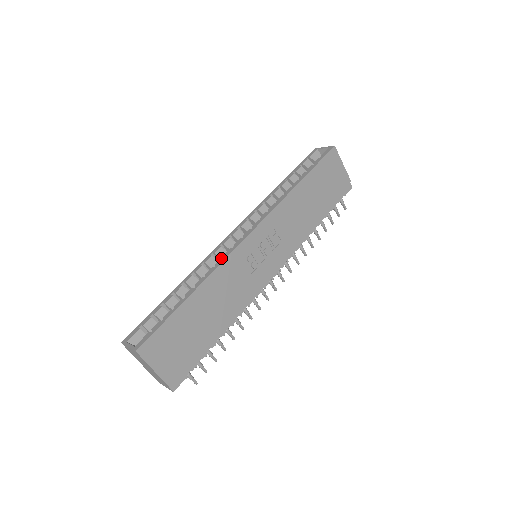
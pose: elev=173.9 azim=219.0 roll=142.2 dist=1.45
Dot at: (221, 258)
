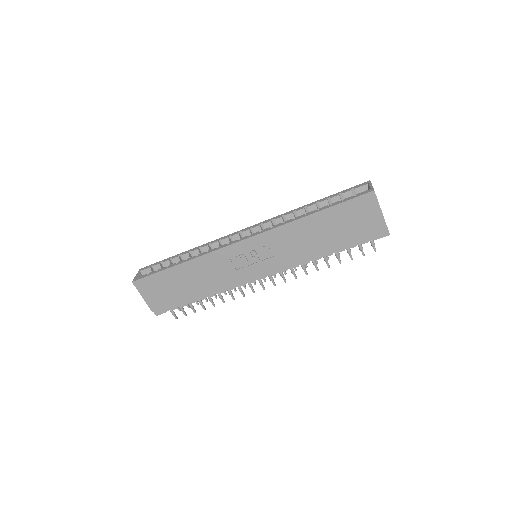
Dot at: (214, 248)
